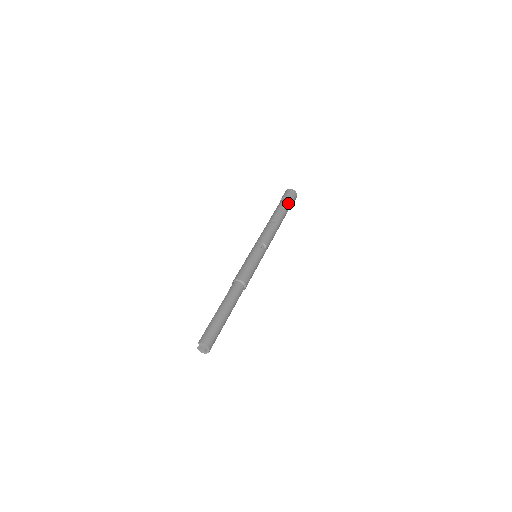
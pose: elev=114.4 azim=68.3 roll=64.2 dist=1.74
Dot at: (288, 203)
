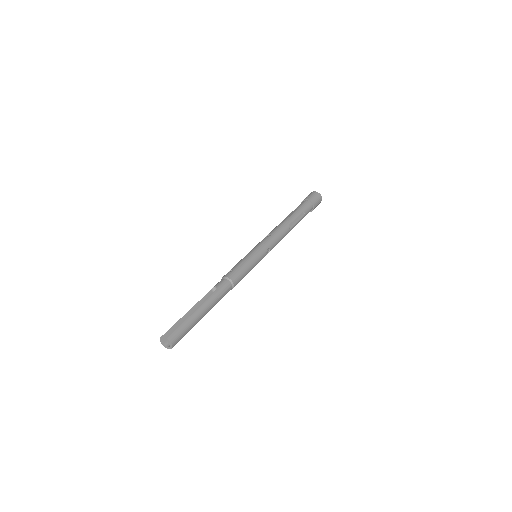
Dot at: (310, 210)
